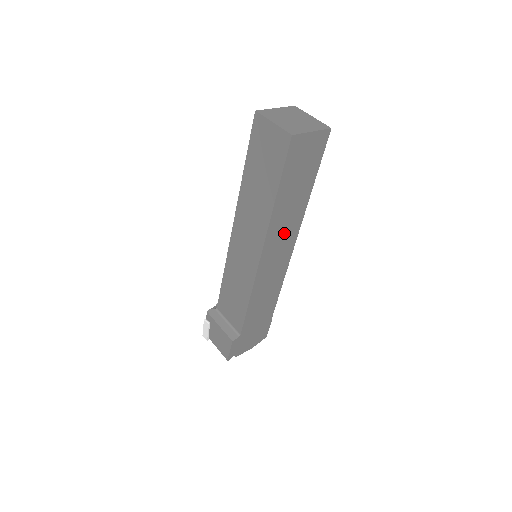
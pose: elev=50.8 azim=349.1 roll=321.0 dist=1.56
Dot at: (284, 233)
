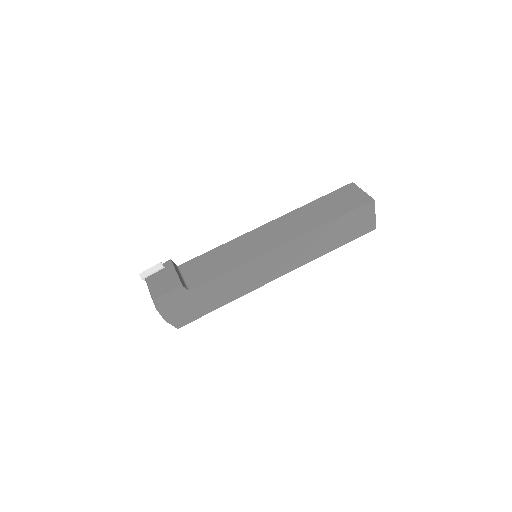
Dot at: (300, 253)
